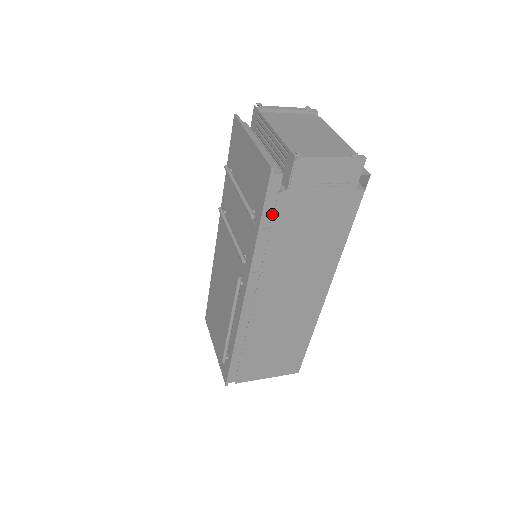
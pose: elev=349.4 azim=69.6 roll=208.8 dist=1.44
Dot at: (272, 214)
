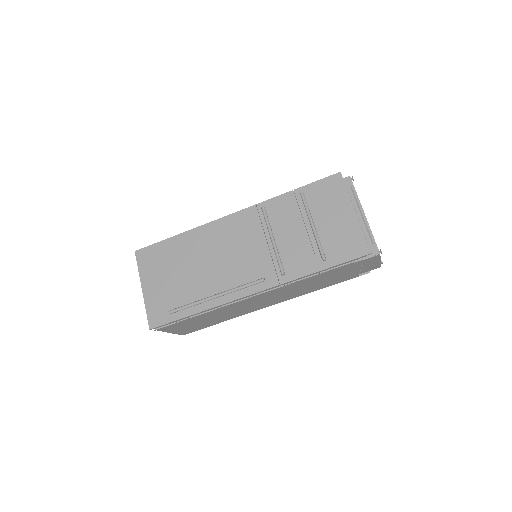
Dot at: (334, 267)
